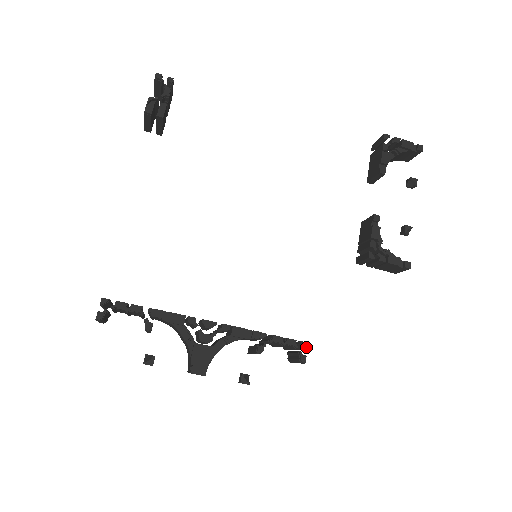
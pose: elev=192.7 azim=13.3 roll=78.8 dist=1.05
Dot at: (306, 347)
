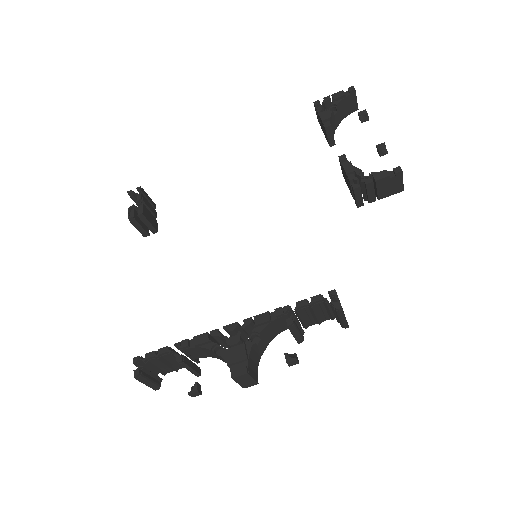
Dot at: (334, 294)
